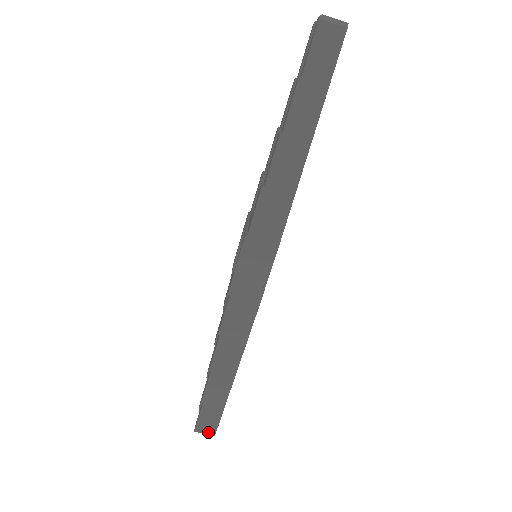
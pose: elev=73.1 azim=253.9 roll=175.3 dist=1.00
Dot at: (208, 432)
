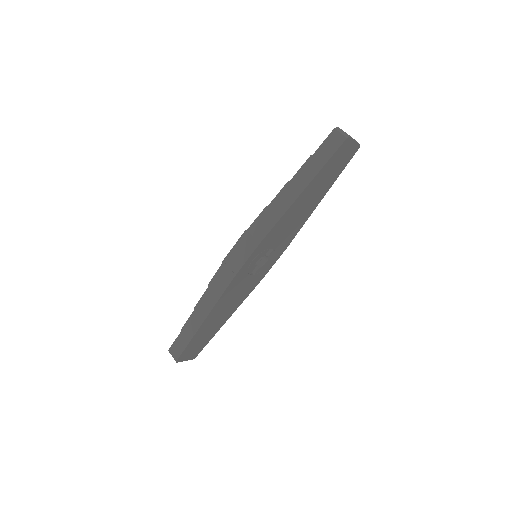
Dot at: (175, 356)
